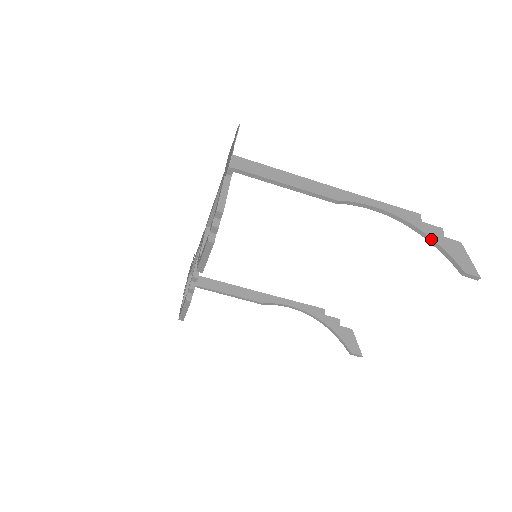
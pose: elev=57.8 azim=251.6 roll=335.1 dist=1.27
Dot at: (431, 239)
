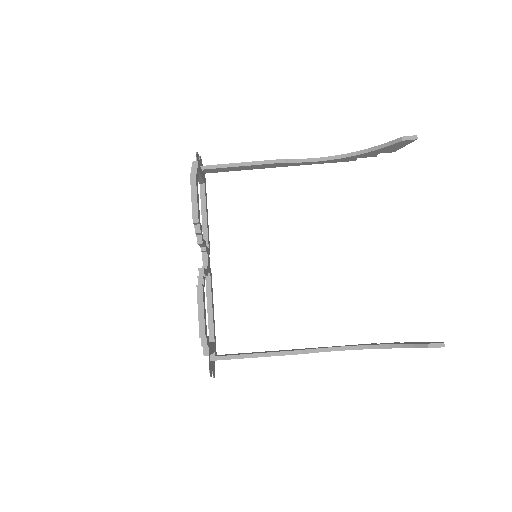
Dot at: (367, 149)
